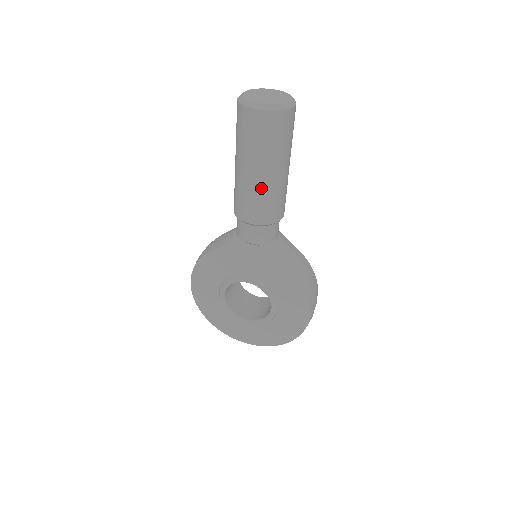
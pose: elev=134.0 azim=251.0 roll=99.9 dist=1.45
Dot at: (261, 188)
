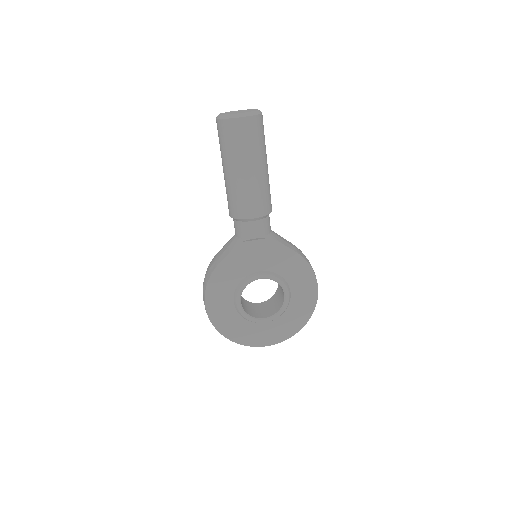
Dot at: (256, 183)
